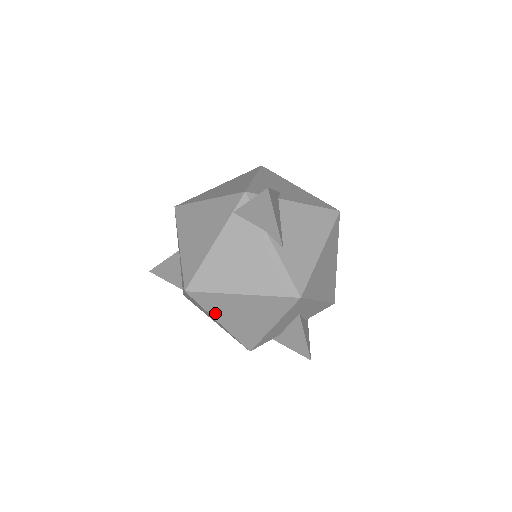
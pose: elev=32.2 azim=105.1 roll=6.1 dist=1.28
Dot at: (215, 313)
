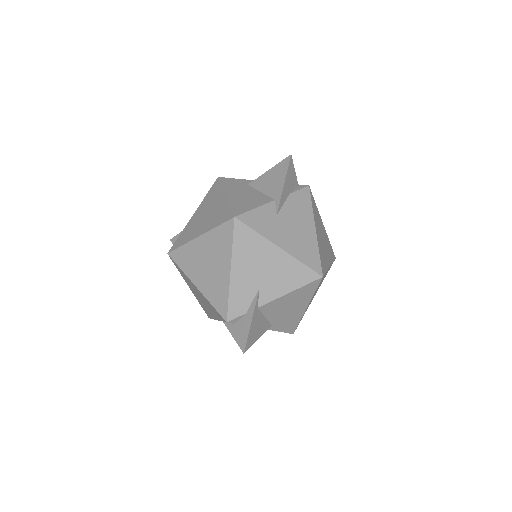
Dot at: occluded
